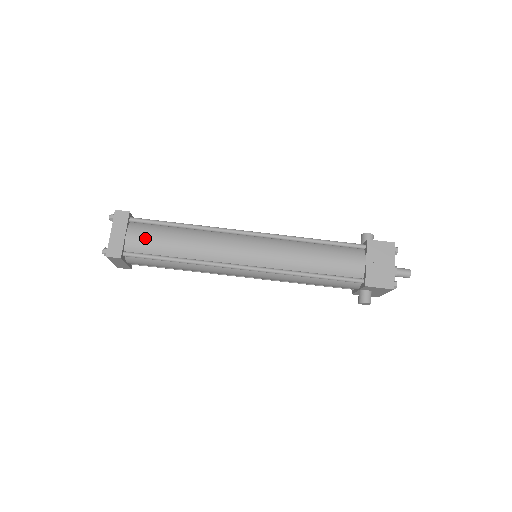
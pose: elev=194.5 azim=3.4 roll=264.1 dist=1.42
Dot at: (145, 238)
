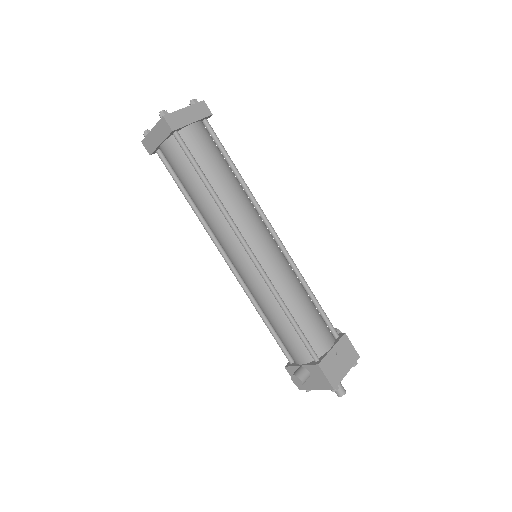
Dot at: (204, 143)
